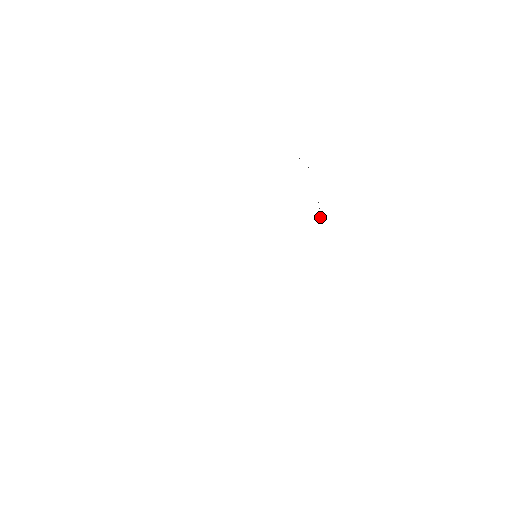
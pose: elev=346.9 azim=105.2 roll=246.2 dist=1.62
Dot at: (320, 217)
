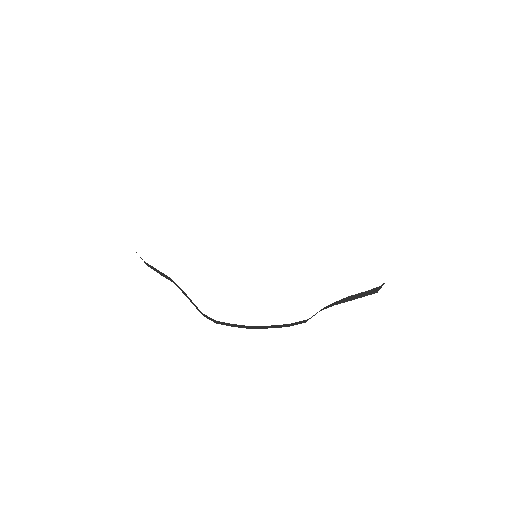
Dot at: occluded
